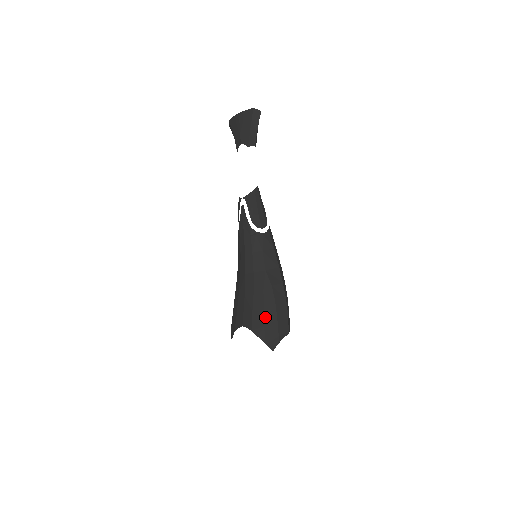
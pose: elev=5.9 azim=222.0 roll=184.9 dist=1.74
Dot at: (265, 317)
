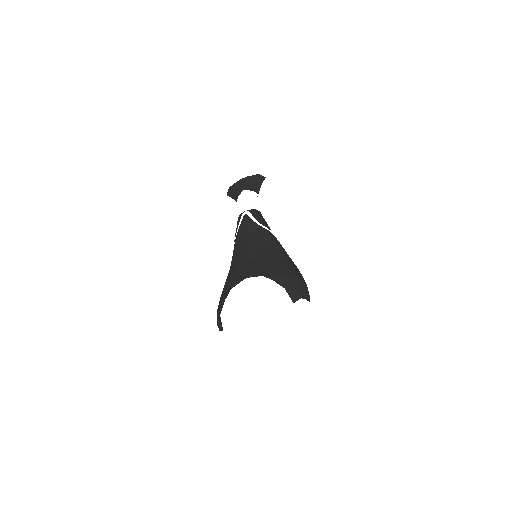
Dot at: (281, 269)
